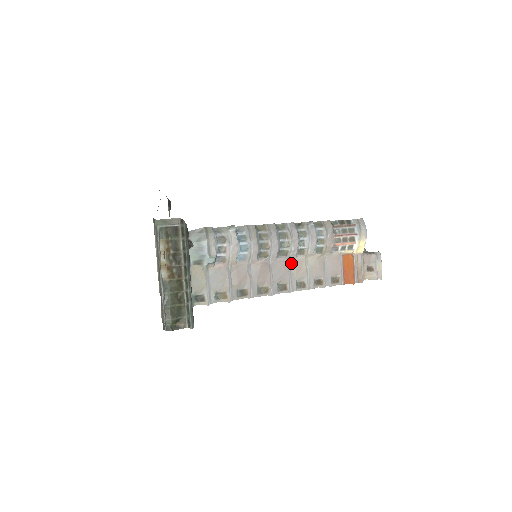
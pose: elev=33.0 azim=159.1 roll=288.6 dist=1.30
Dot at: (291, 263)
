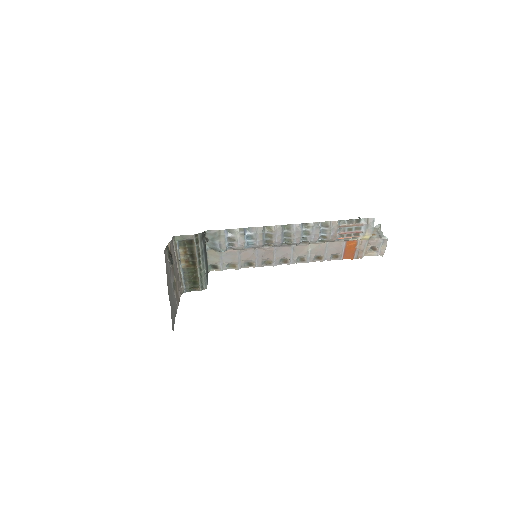
Dot at: (294, 247)
